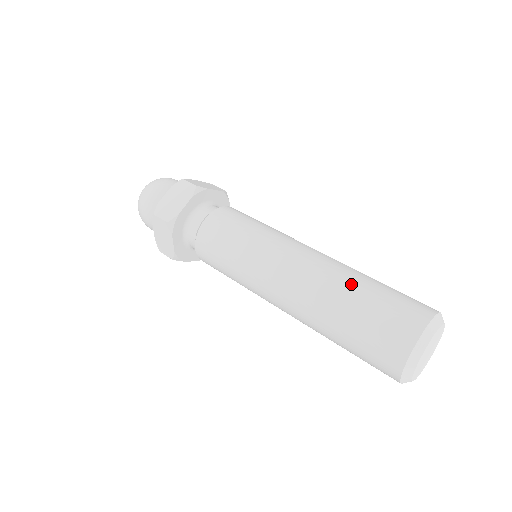
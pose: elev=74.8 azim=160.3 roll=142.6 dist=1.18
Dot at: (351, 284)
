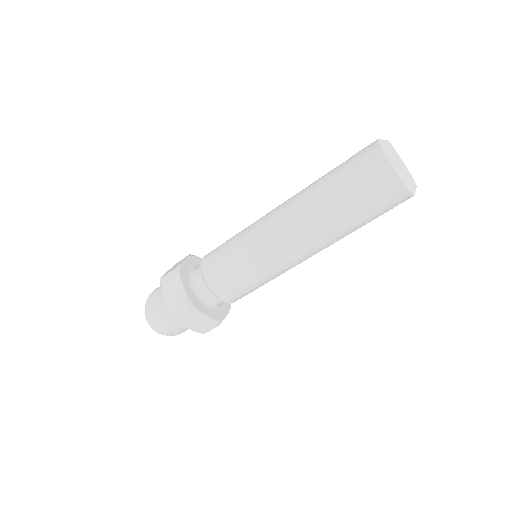
Dot at: (322, 189)
